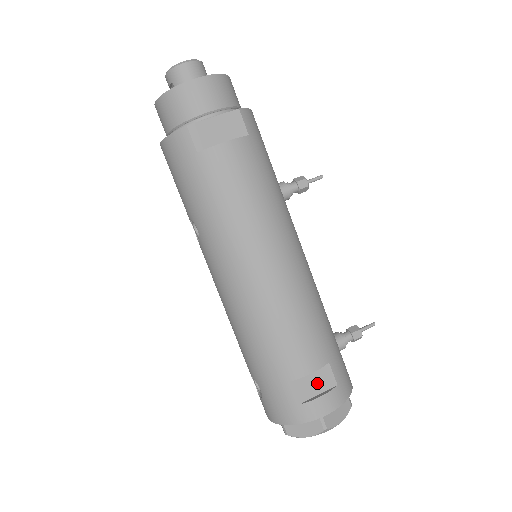
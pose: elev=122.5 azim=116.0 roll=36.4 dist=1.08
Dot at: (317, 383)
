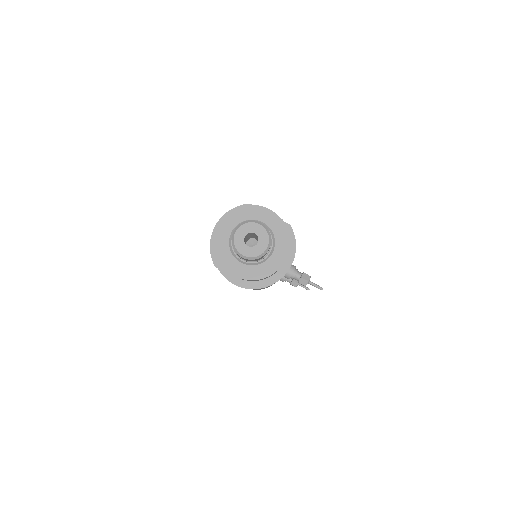
Dot at: occluded
